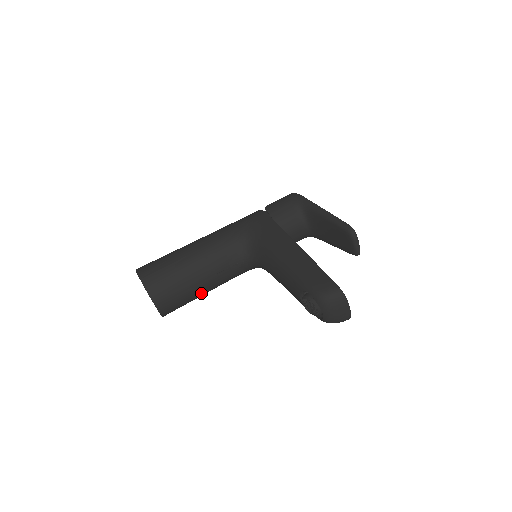
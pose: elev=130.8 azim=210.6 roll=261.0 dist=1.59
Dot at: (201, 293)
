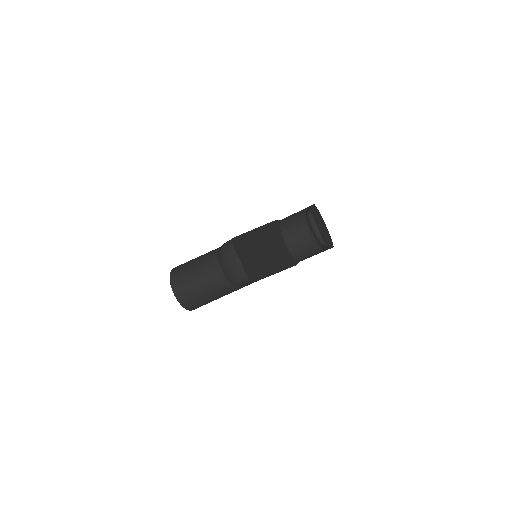
Dot at: (213, 289)
